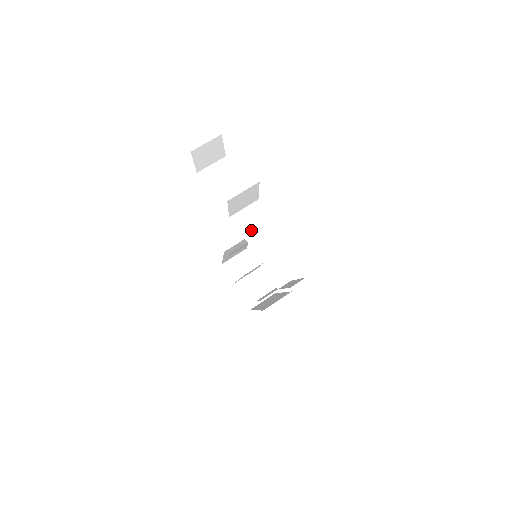
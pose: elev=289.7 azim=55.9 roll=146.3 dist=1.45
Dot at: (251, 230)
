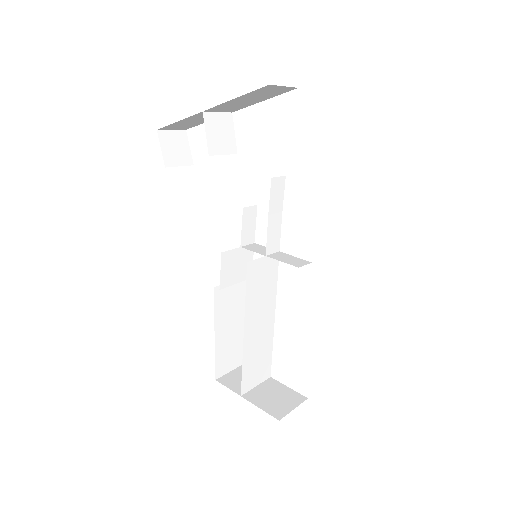
Dot at: occluded
